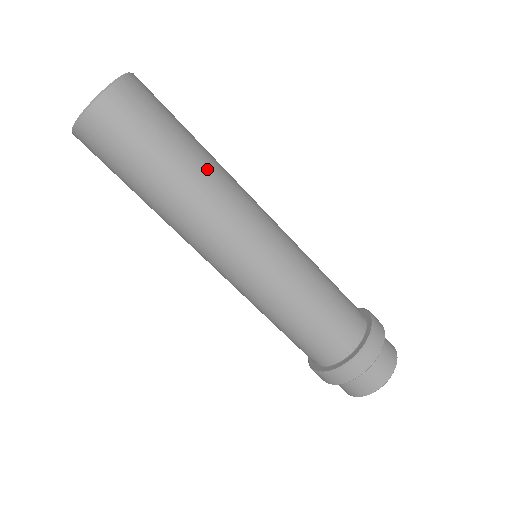
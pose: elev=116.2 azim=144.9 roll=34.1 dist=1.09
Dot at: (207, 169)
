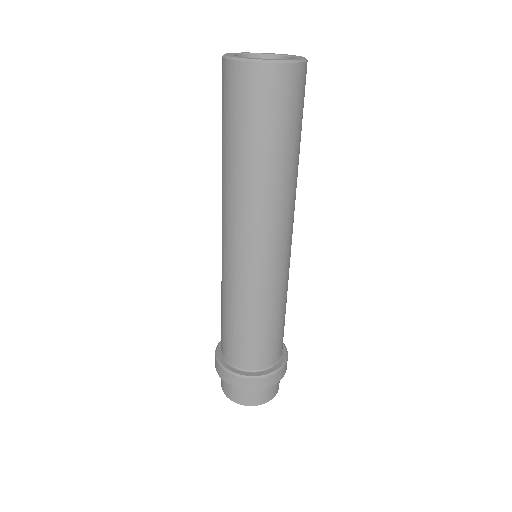
Dot at: (291, 178)
